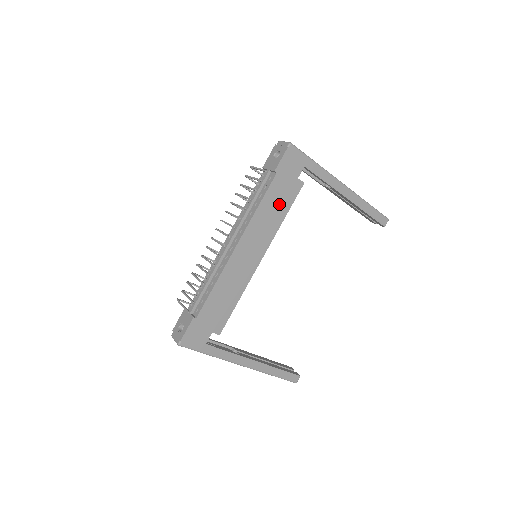
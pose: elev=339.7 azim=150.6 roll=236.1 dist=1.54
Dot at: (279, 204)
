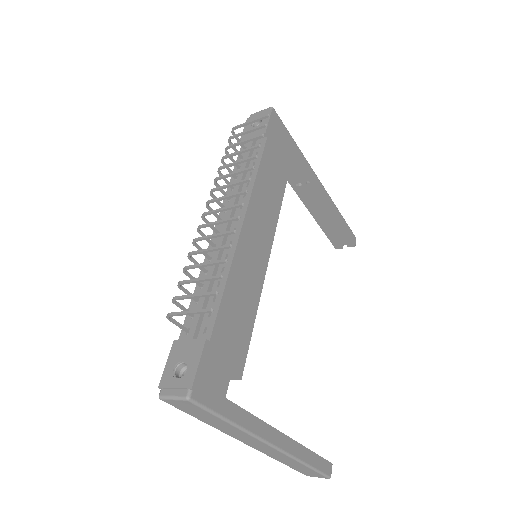
Dot at: (275, 179)
